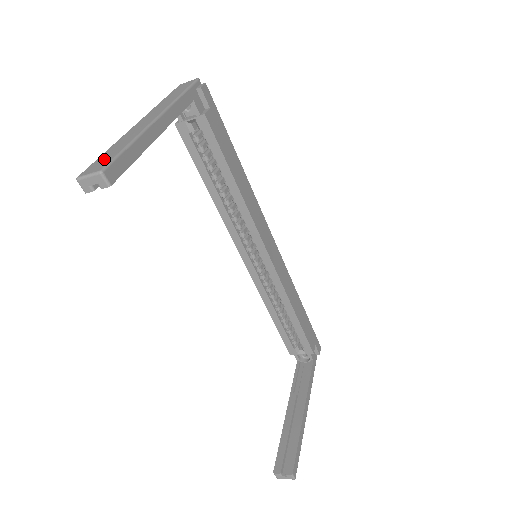
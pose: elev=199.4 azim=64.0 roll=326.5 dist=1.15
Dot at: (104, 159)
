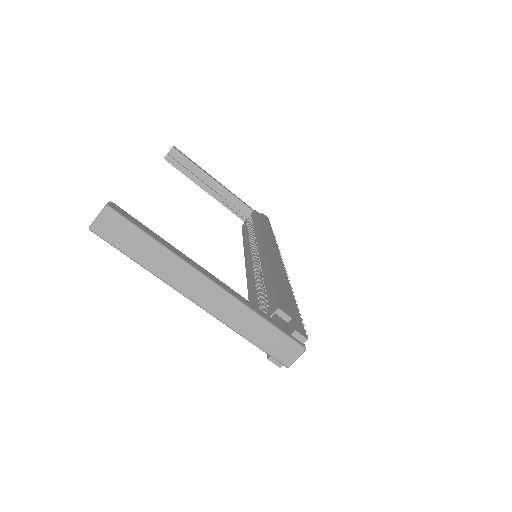
Dot at: (181, 161)
